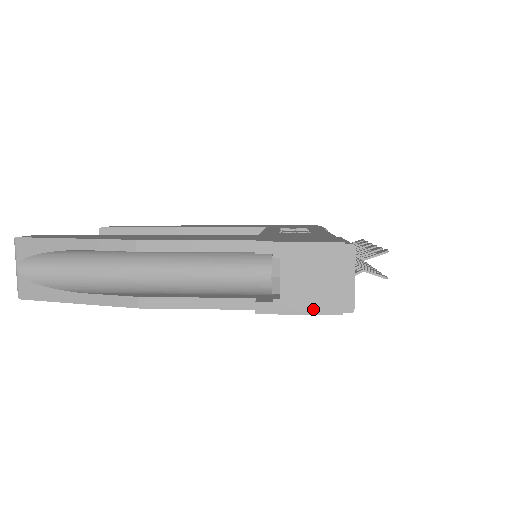
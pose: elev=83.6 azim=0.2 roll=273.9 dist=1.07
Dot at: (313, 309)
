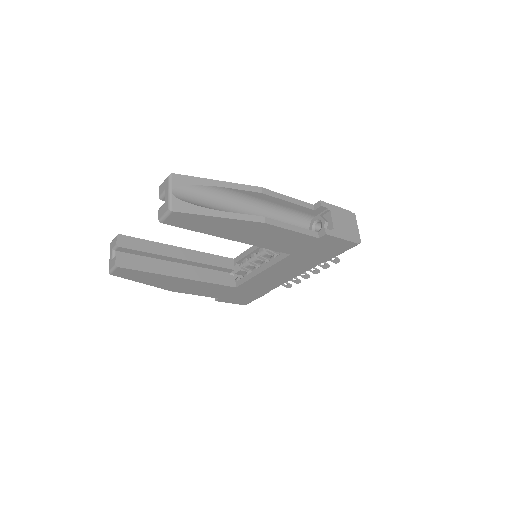
Dot at: (347, 238)
